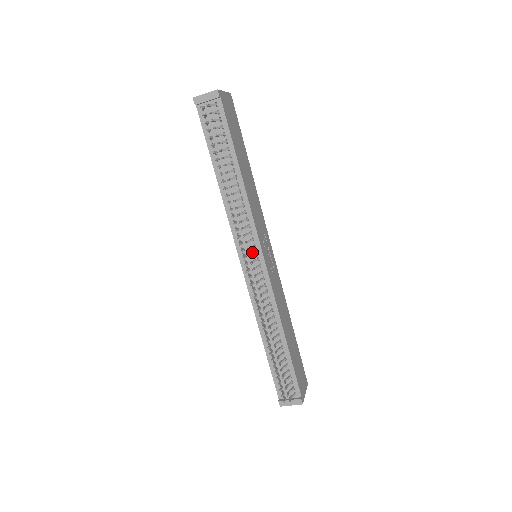
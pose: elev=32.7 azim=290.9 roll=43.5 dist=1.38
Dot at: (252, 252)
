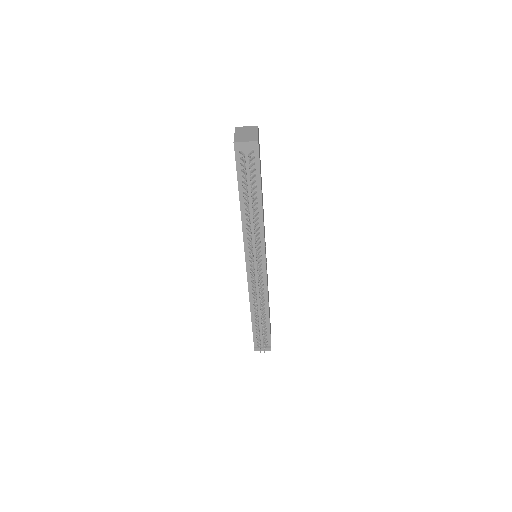
Dot at: occluded
